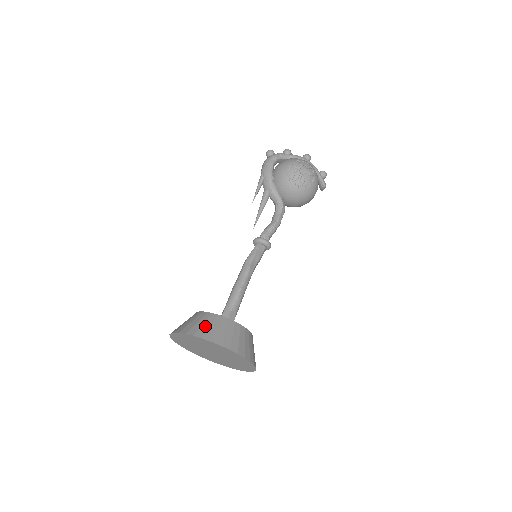
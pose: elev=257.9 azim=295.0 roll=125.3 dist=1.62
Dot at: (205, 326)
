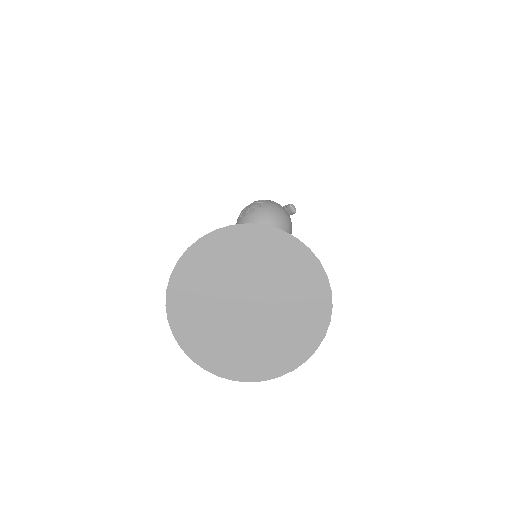
Dot at: occluded
